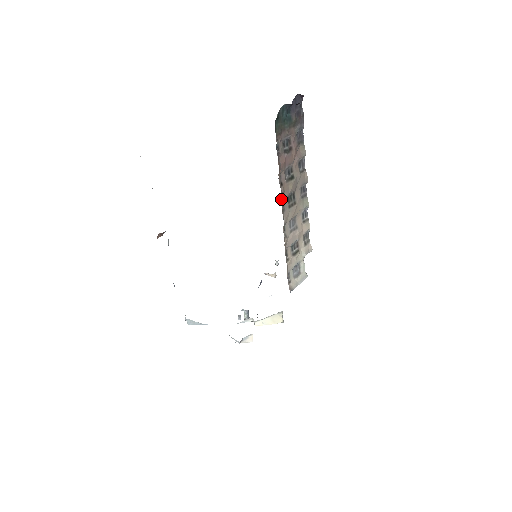
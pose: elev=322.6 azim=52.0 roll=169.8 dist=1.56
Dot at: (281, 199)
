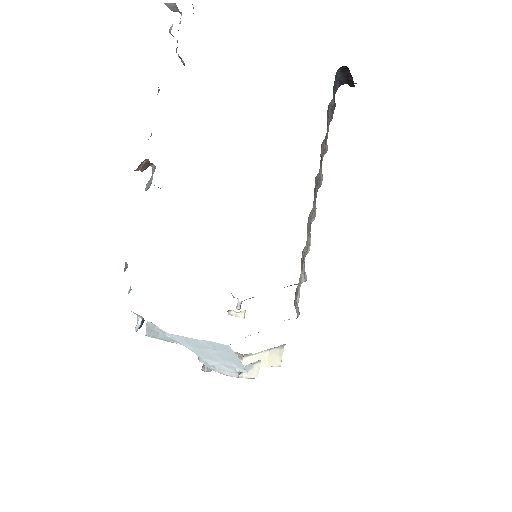
Dot at: occluded
